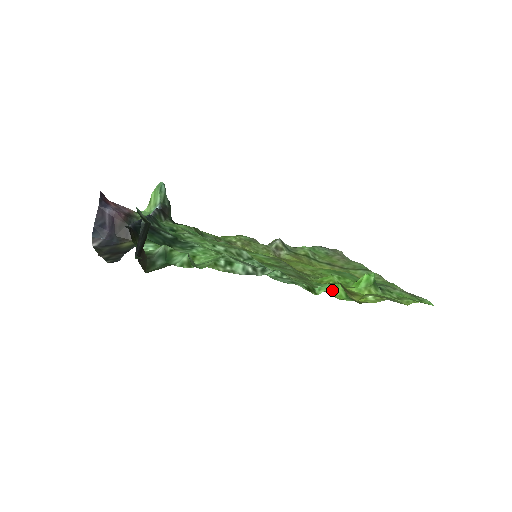
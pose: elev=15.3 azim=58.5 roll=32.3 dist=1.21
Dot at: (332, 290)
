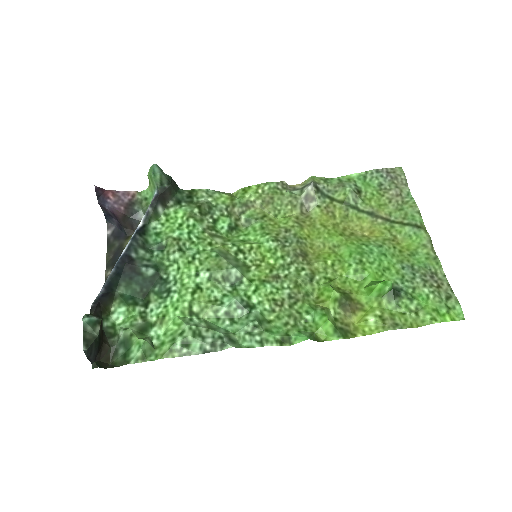
Dot at: (319, 325)
